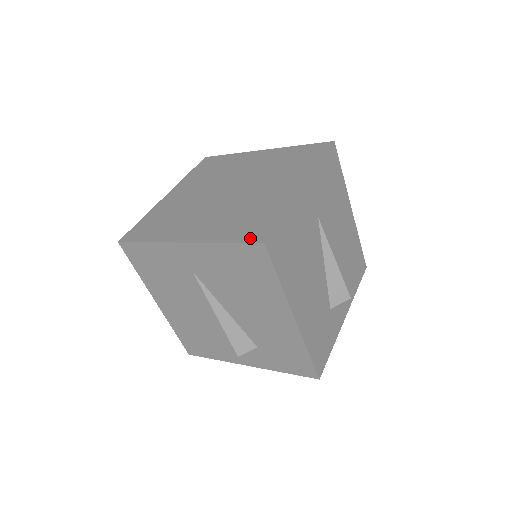
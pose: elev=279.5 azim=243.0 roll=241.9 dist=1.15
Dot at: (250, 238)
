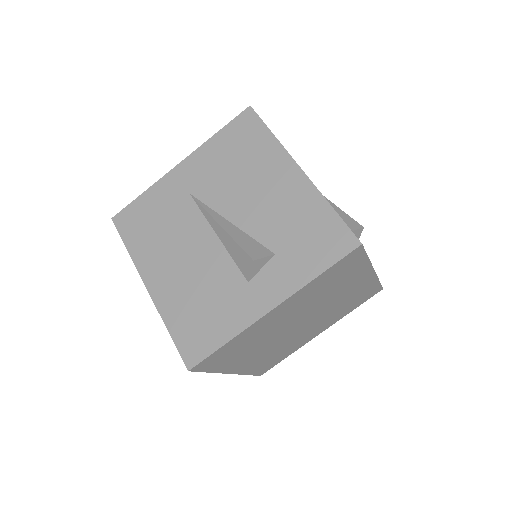
Dot at: (238, 120)
